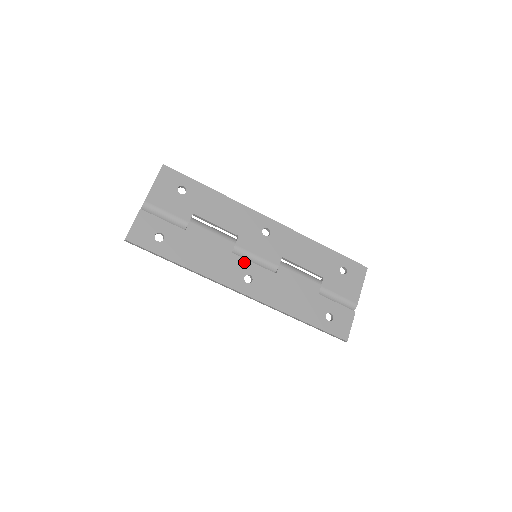
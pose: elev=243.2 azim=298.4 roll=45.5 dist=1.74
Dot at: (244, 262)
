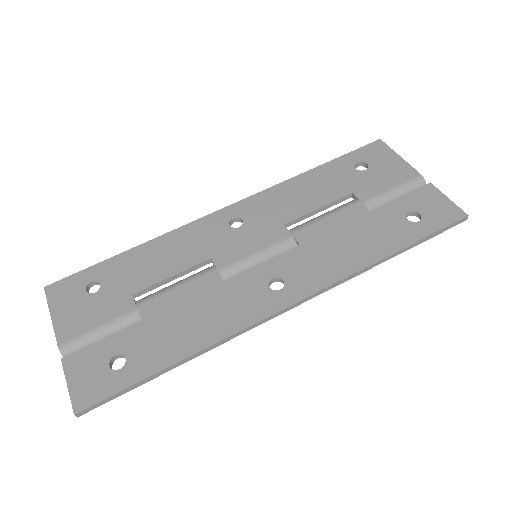
Dot at: (250, 274)
